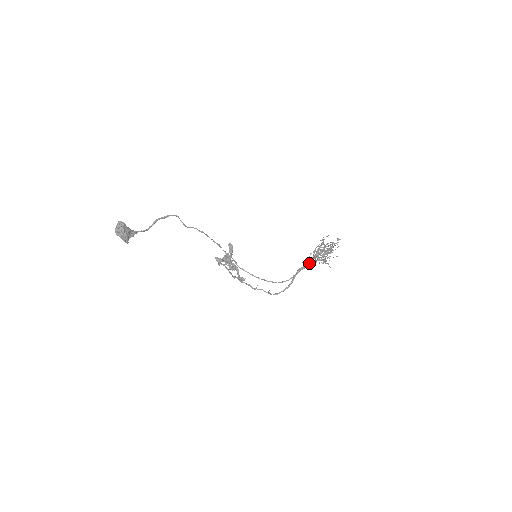
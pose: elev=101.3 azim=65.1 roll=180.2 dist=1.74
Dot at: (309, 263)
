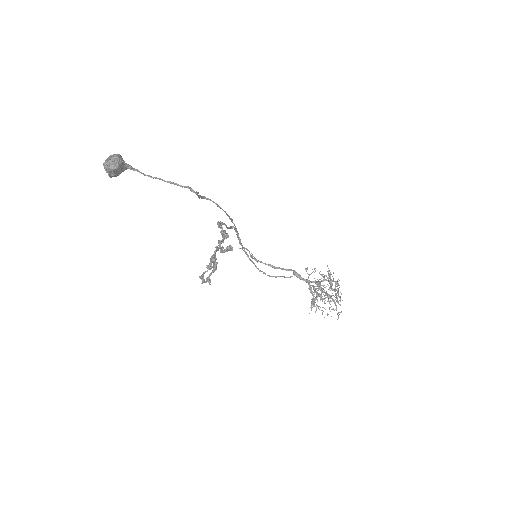
Dot at: (306, 282)
